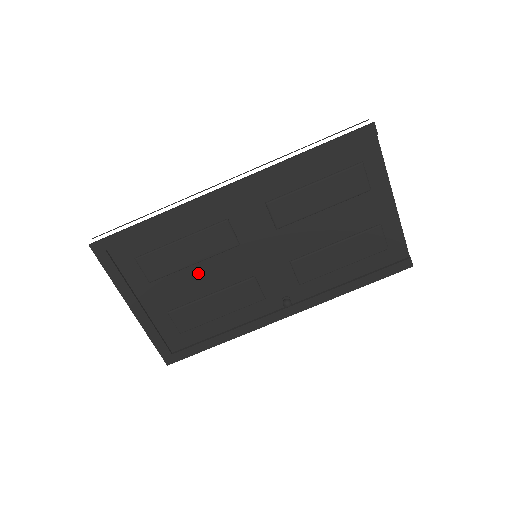
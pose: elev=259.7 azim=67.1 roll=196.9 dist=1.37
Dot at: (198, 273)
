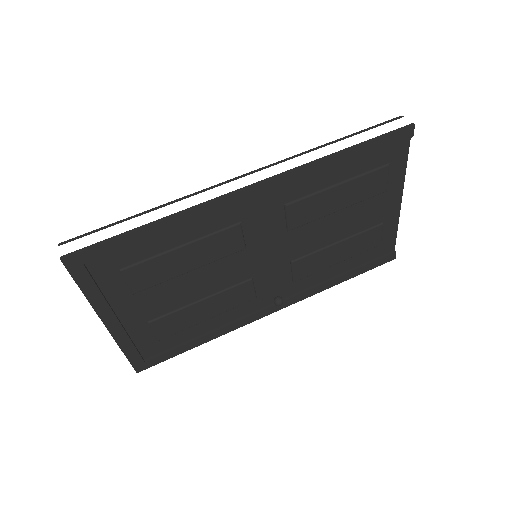
Dot at: (192, 279)
